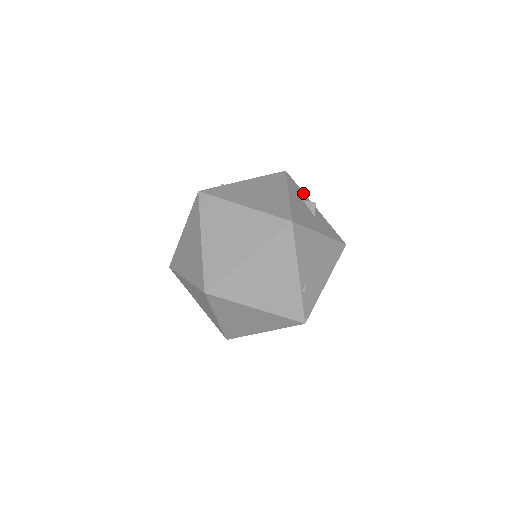
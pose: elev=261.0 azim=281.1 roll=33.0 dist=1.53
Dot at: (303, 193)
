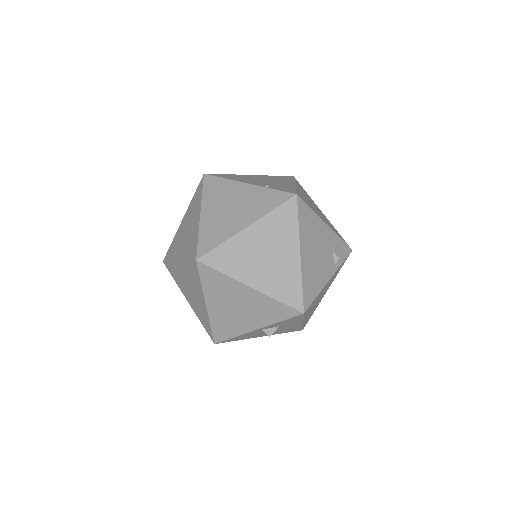
Dot at: occluded
